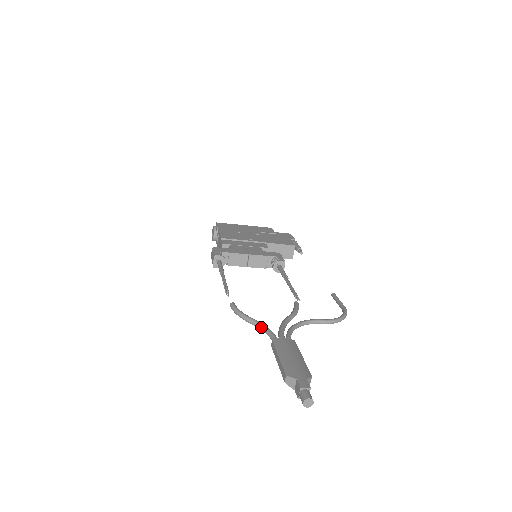
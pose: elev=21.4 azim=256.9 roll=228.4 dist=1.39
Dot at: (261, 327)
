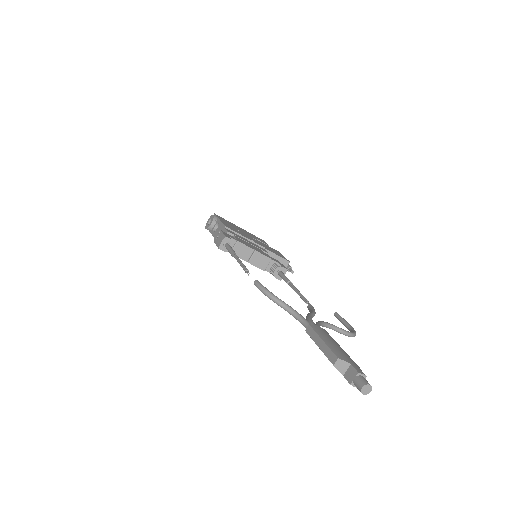
Dot at: (292, 311)
